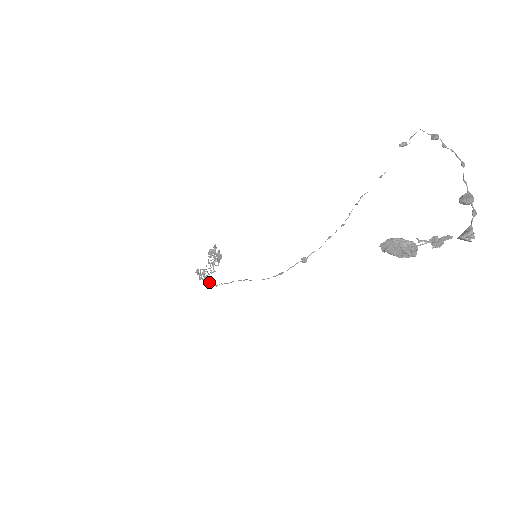
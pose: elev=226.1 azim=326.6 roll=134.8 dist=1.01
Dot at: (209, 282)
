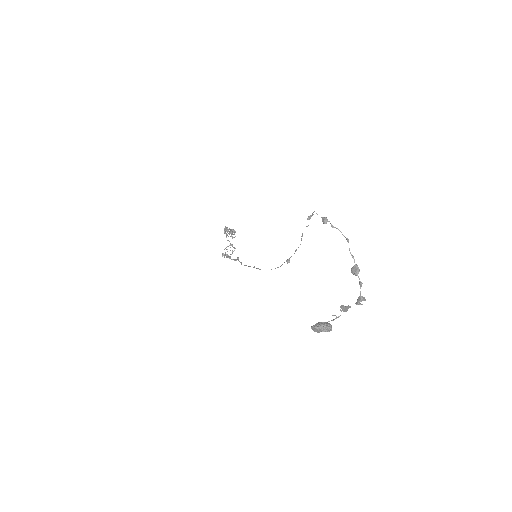
Dot at: (235, 259)
